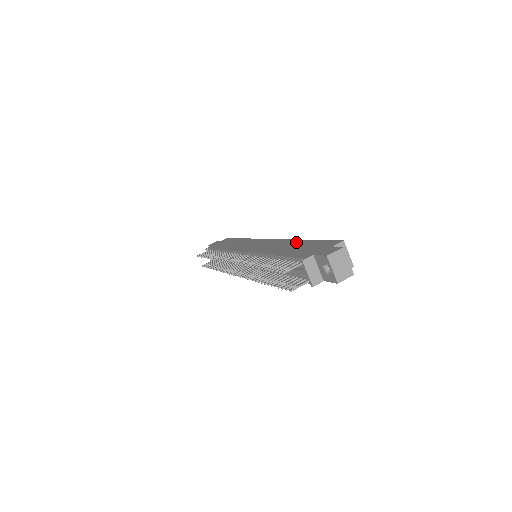
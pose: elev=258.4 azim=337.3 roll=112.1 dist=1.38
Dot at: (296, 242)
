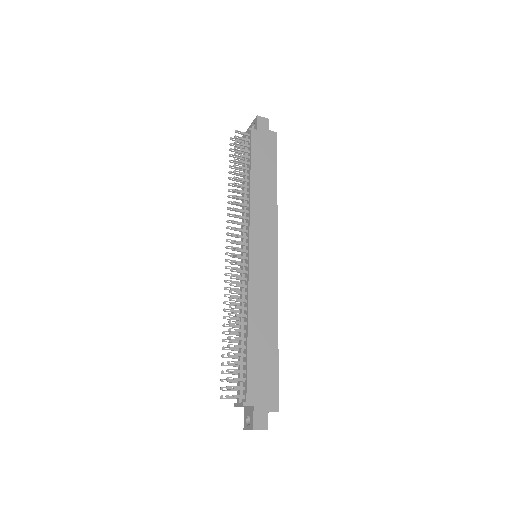
Dot at: (273, 335)
